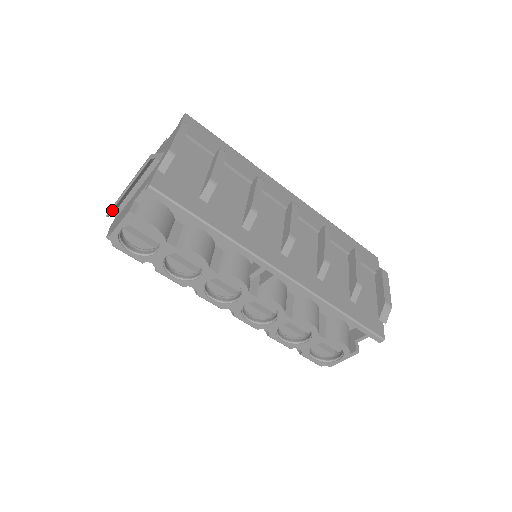
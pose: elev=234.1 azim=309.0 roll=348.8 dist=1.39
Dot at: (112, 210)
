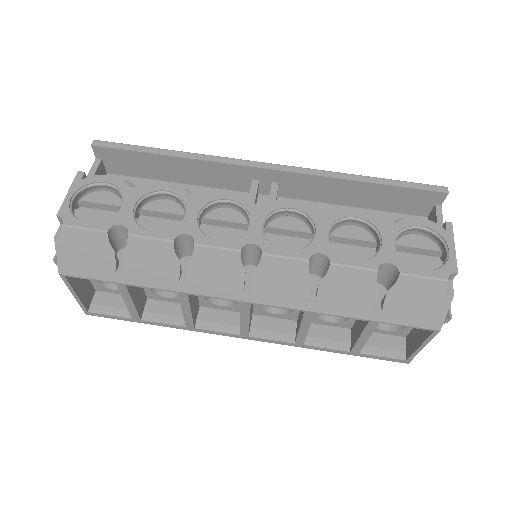
Dot at: occluded
